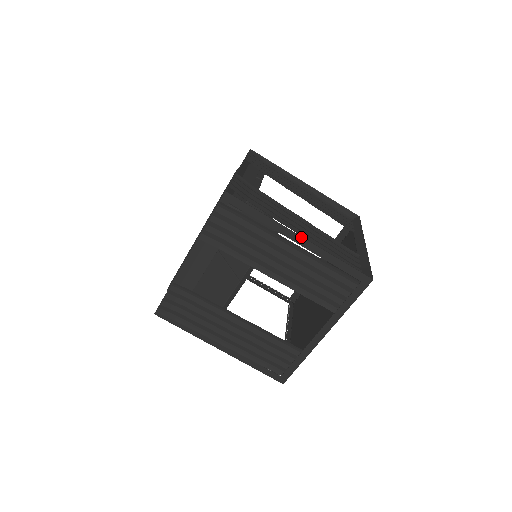
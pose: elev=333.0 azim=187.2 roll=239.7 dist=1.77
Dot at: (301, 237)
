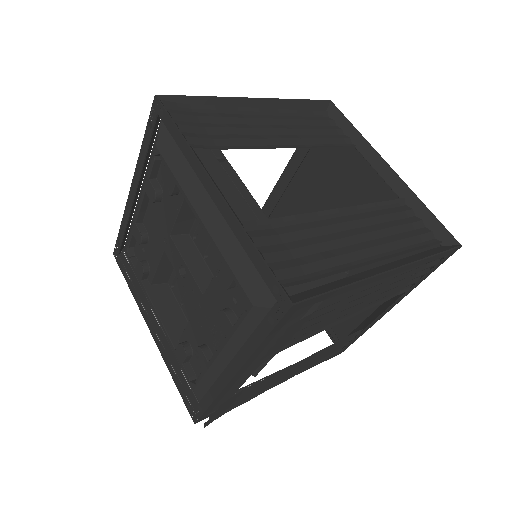
Dot at: (392, 271)
